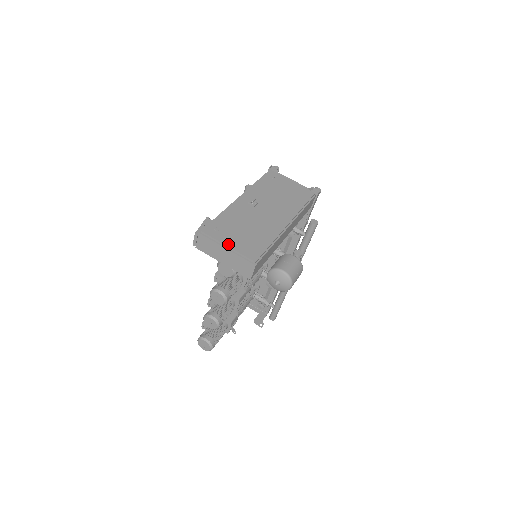
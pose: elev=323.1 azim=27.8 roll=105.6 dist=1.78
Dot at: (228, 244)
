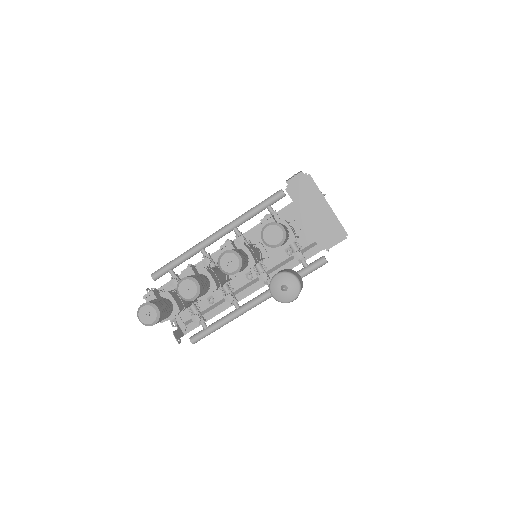
Dot at: occluded
